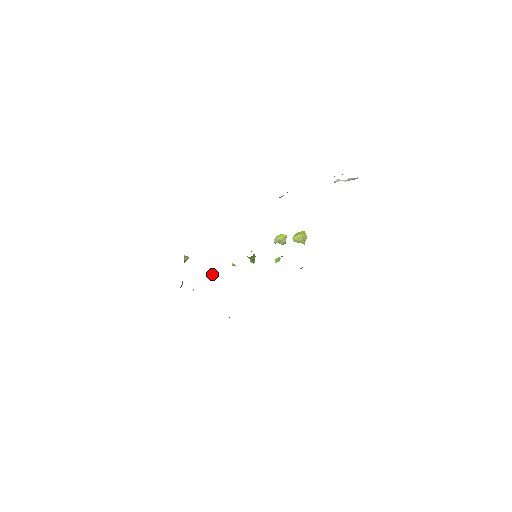
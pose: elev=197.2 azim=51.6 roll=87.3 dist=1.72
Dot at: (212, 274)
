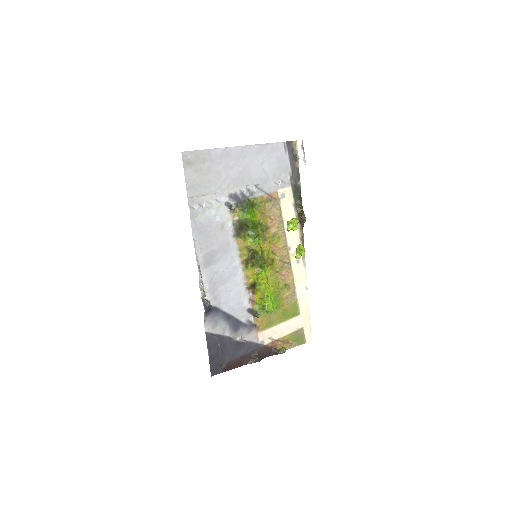
Dot at: (255, 315)
